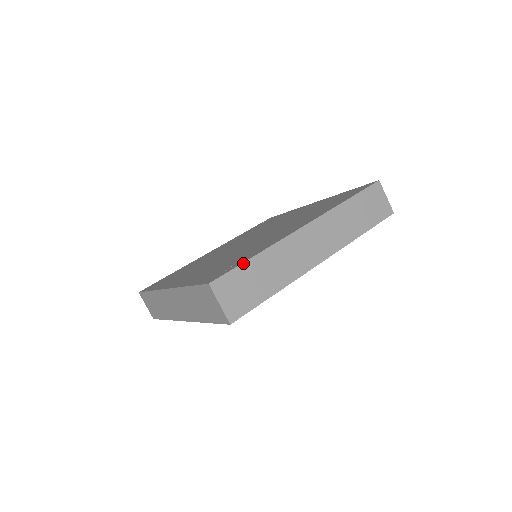
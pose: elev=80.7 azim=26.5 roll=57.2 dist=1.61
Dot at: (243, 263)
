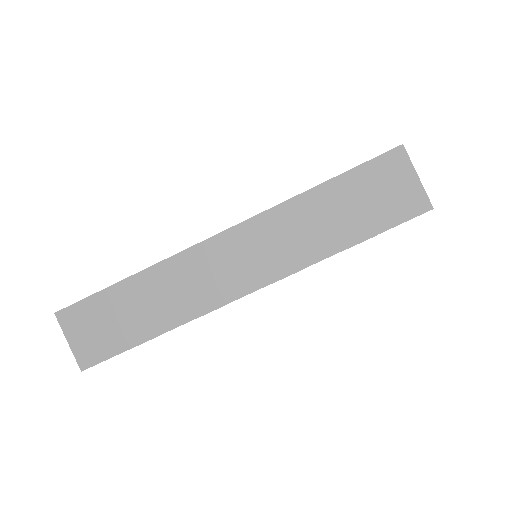
Dot at: (106, 288)
